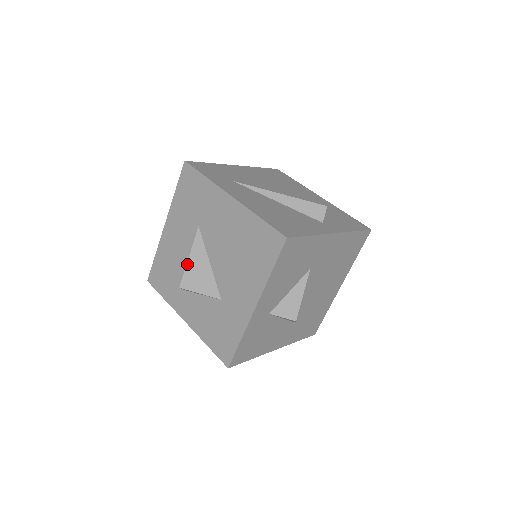
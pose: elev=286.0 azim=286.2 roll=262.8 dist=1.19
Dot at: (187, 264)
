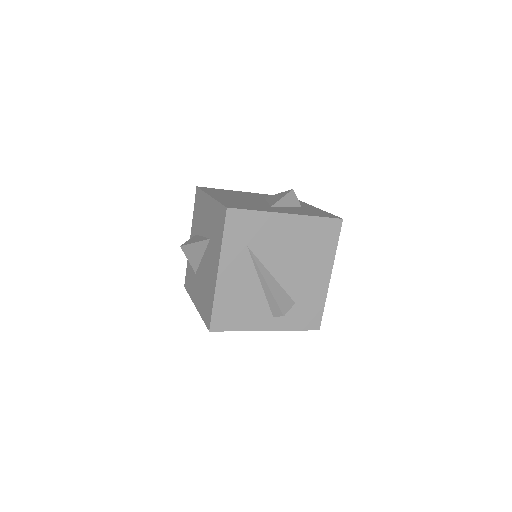
Dot at: (191, 244)
